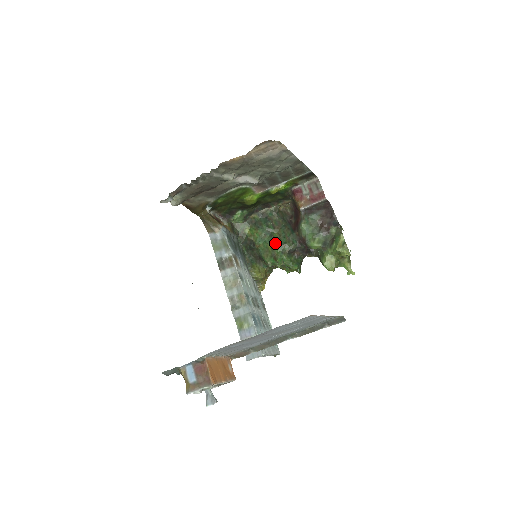
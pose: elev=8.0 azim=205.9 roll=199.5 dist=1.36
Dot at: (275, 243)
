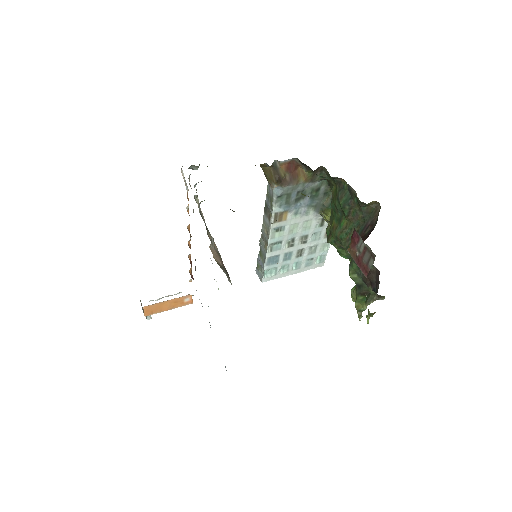
Dot at: (337, 228)
